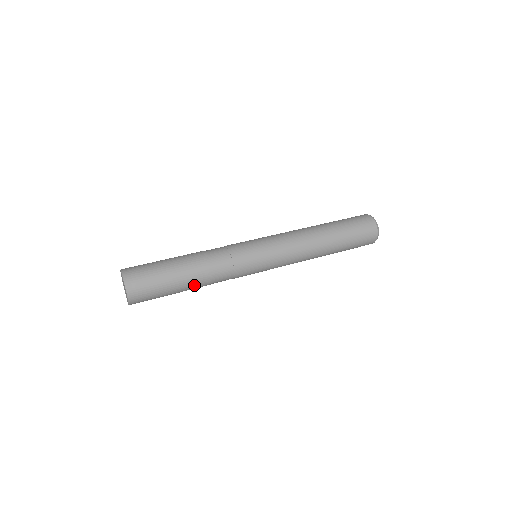
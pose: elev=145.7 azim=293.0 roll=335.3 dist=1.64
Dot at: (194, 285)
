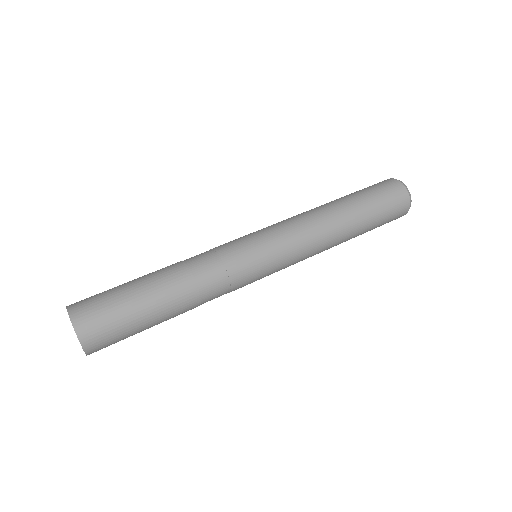
Dot at: (177, 313)
